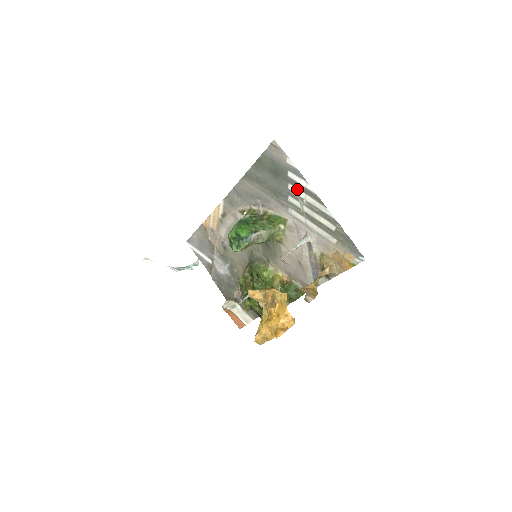
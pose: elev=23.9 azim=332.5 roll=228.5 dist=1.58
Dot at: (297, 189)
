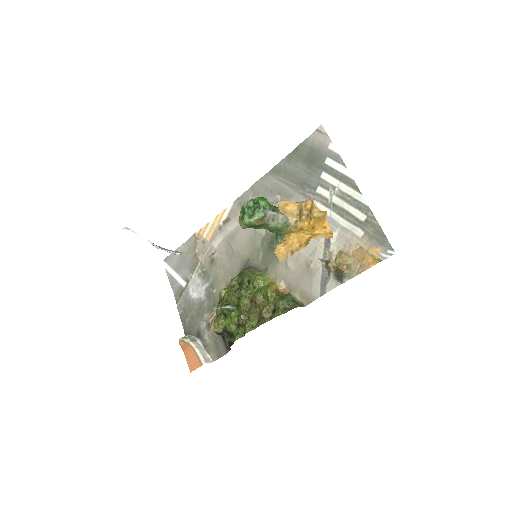
Dot at: (331, 177)
